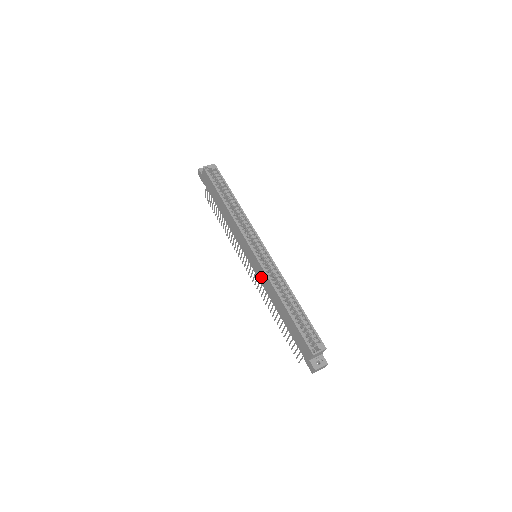
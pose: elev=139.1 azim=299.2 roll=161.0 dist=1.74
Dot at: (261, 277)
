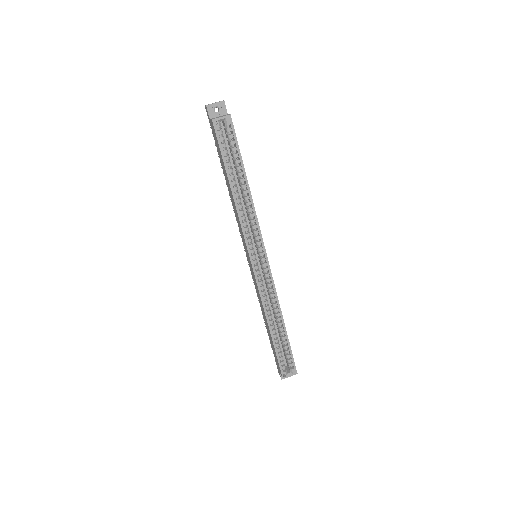
Dot at: (255, 284)
